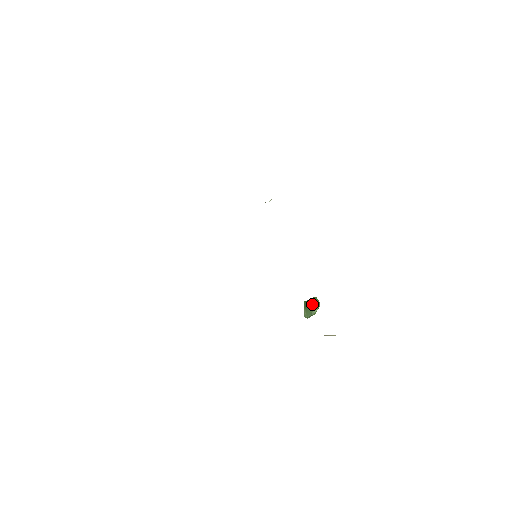
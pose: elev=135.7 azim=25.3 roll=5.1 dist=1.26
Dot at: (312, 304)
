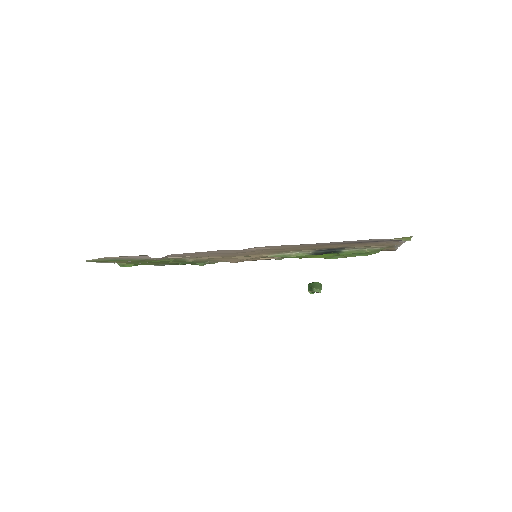
Dot at: (315, 282)
